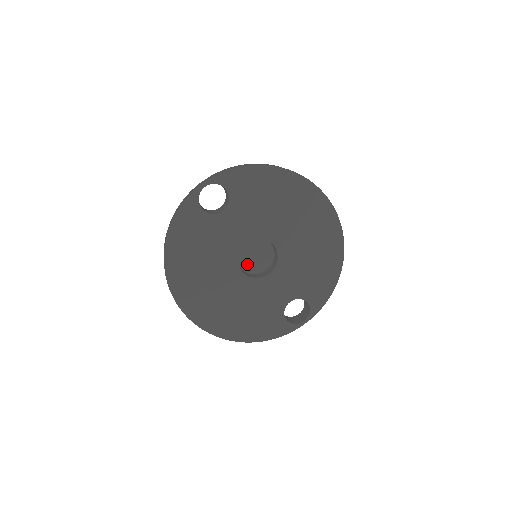
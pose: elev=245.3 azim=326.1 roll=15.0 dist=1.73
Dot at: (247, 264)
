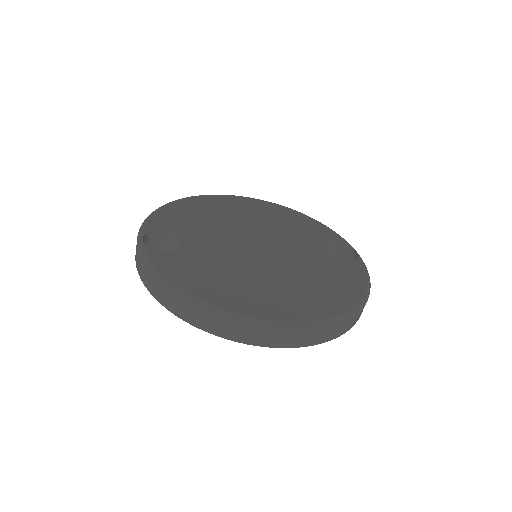
Dot at: occluded
